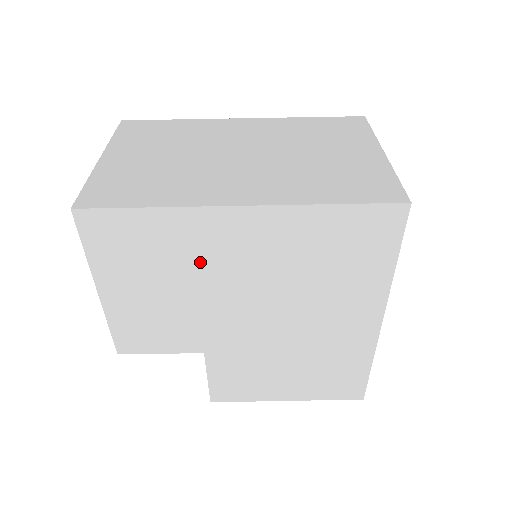
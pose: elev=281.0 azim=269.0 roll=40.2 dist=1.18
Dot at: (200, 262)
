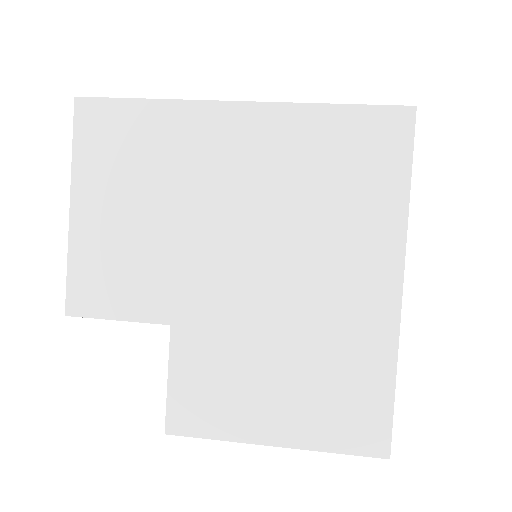
Dot at: (187, 172)
